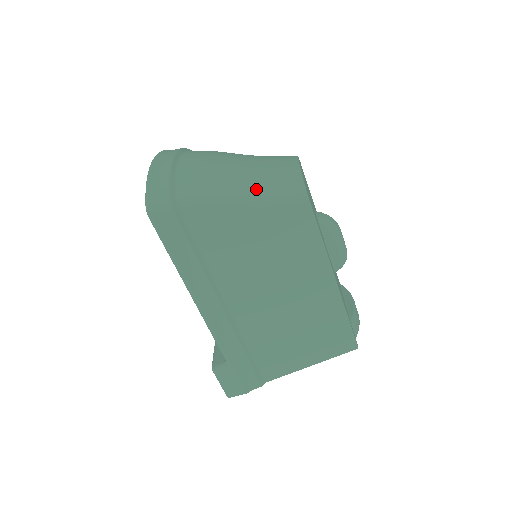
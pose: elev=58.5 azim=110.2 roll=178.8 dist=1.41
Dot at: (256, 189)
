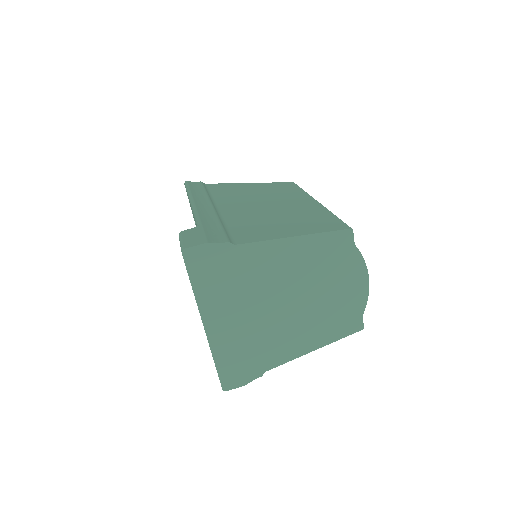
Dot at: occluded
